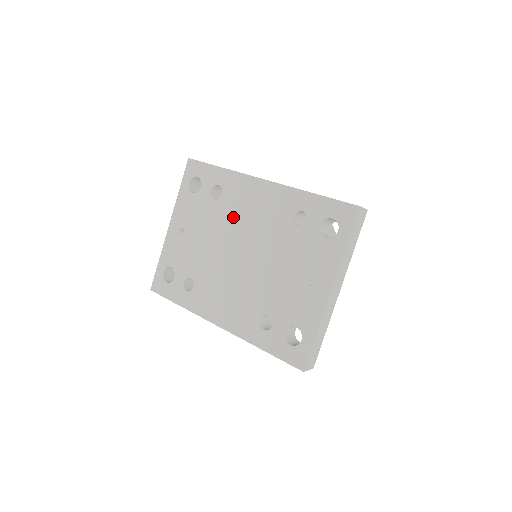
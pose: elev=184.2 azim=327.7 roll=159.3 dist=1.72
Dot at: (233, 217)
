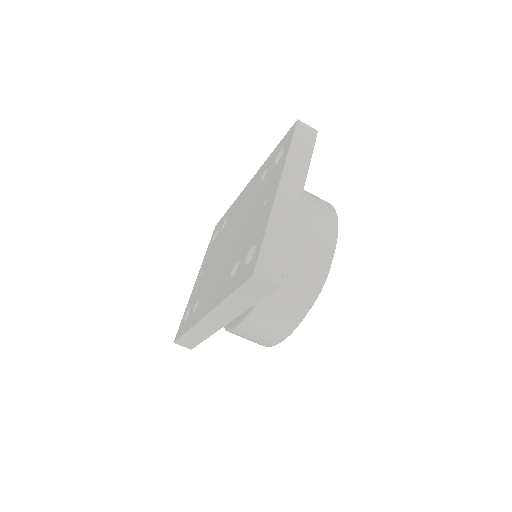
Dot at: (229, 226)
